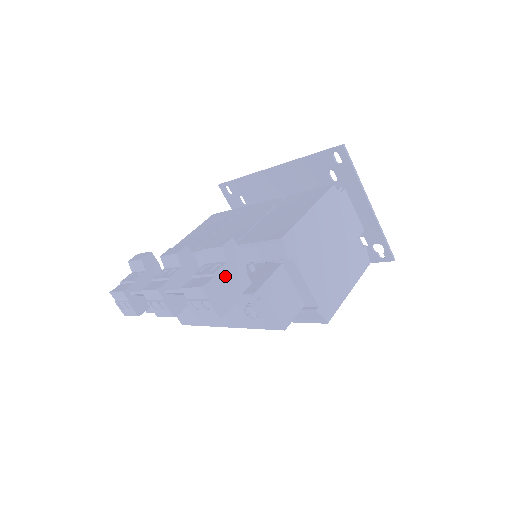
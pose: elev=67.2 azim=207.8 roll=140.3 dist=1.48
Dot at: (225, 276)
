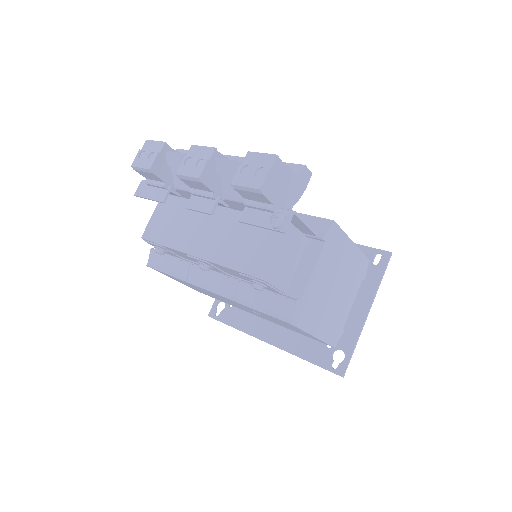
Dot at: (288, 179)
